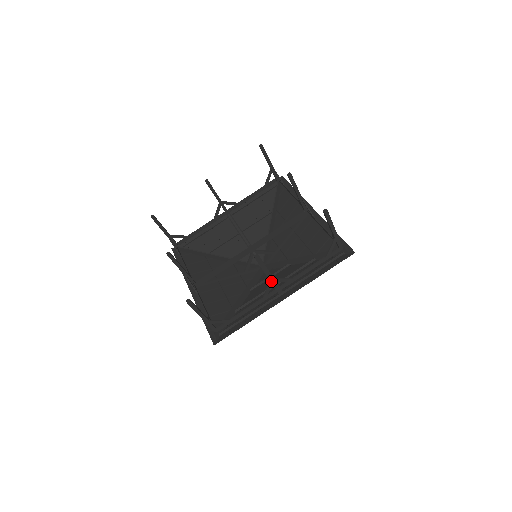
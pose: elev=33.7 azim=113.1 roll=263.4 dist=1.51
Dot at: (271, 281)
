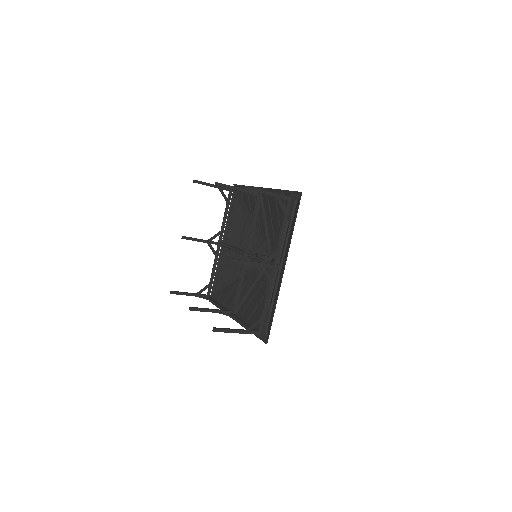
Dot at: (261, 266)
